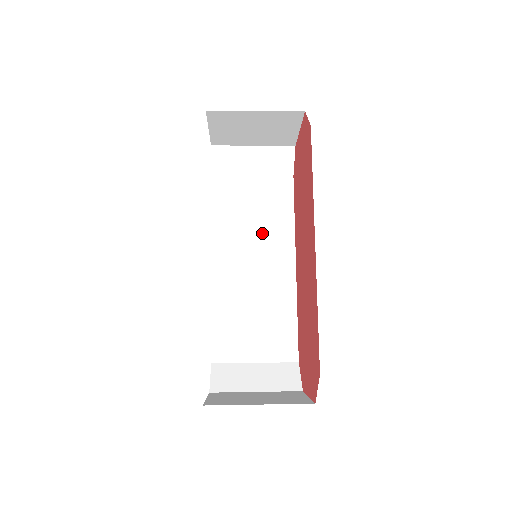
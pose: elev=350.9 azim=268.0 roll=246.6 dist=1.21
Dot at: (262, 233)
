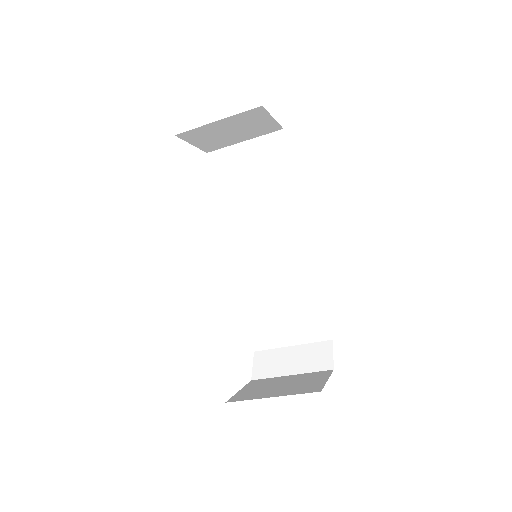
Dot at: (275, 222)
